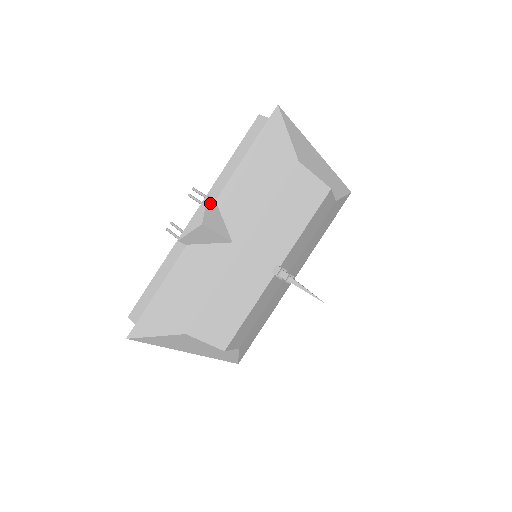
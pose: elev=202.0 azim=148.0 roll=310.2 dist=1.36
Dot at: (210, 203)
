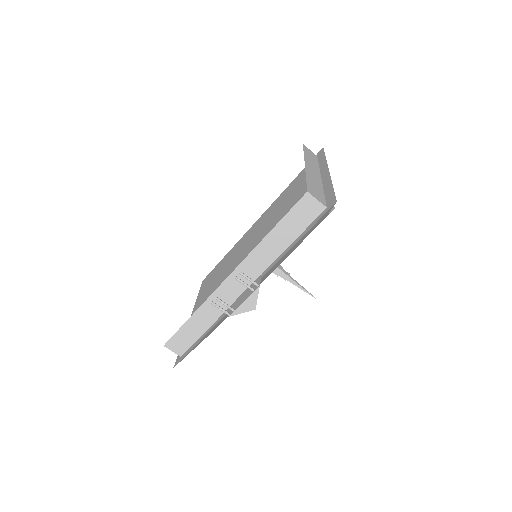
Dot at: (259, 287)
